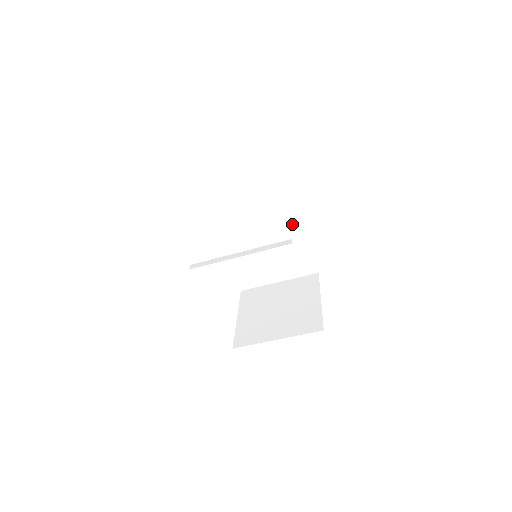
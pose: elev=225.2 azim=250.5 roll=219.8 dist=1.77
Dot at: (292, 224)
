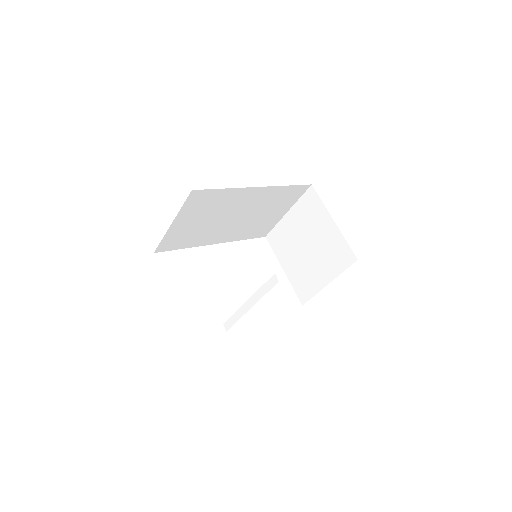
Dot at: (255, 194)
